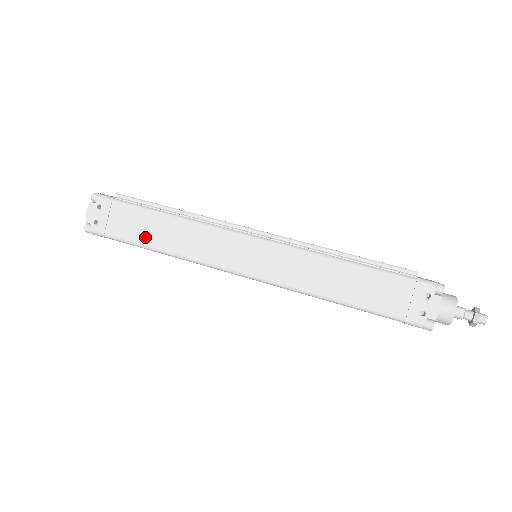
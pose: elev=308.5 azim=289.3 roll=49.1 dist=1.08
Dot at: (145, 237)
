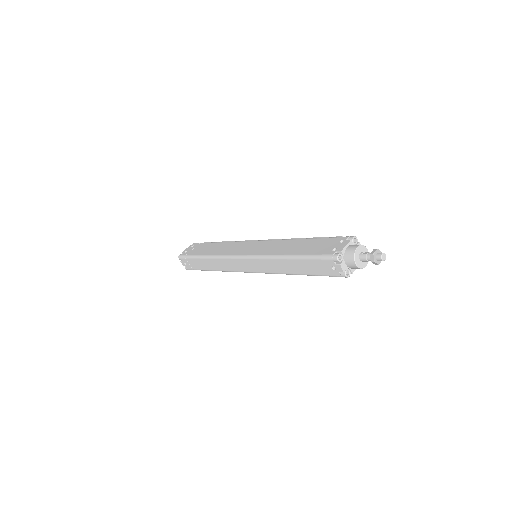
Dot at: (204, 252)
